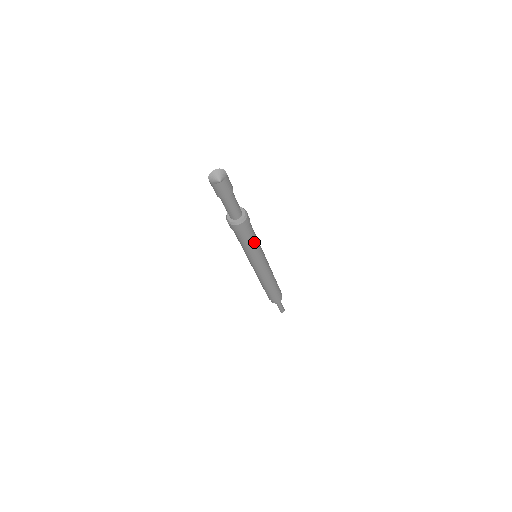
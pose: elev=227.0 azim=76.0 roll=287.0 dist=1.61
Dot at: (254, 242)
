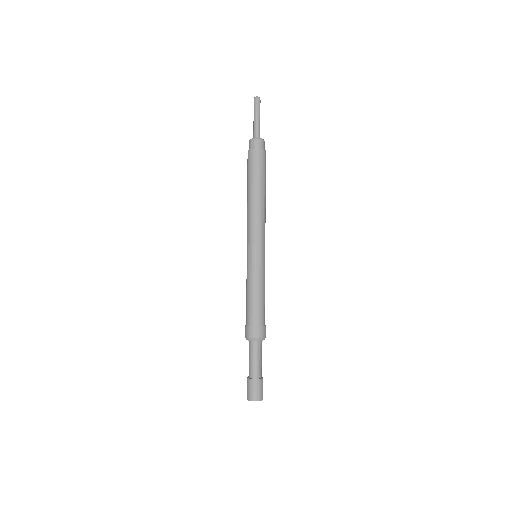
Dot at: occluded
